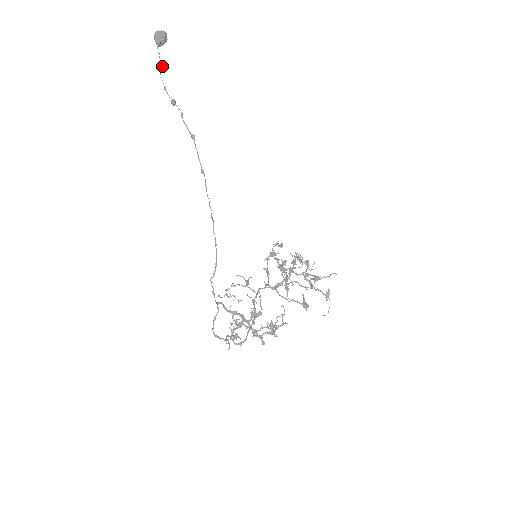
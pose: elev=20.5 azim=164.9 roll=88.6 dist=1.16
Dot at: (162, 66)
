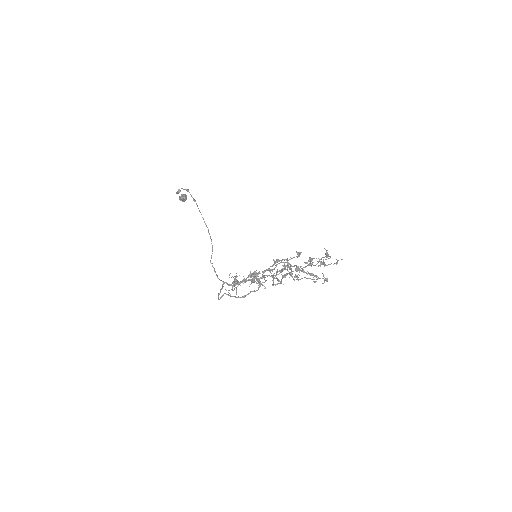
Dot at: occluded
